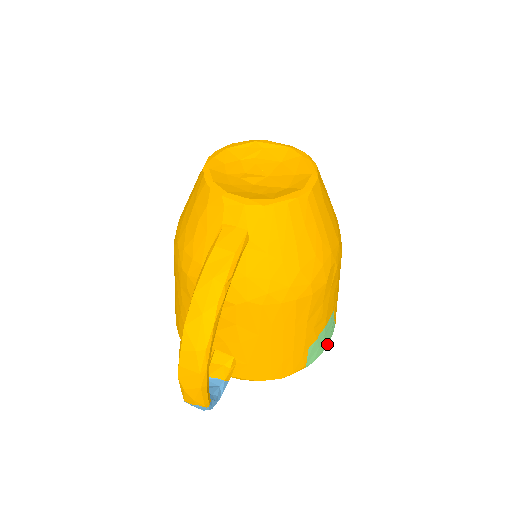
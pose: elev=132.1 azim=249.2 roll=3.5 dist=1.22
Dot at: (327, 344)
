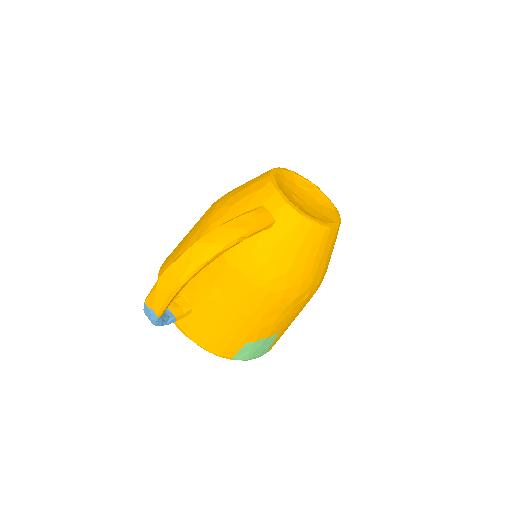
Dot at: (255, 358)
